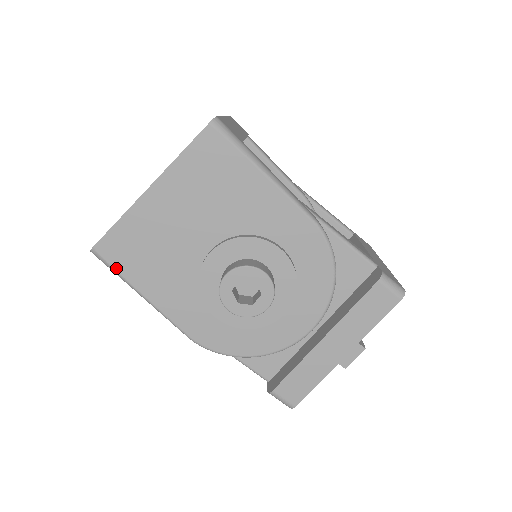
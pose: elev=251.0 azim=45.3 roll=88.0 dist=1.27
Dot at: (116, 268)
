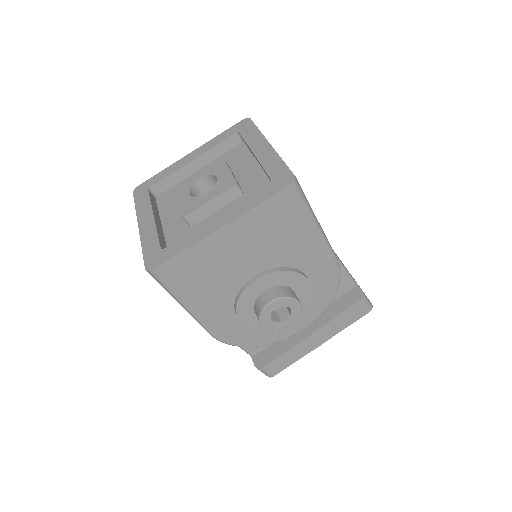
Dot at: (169, 286)
